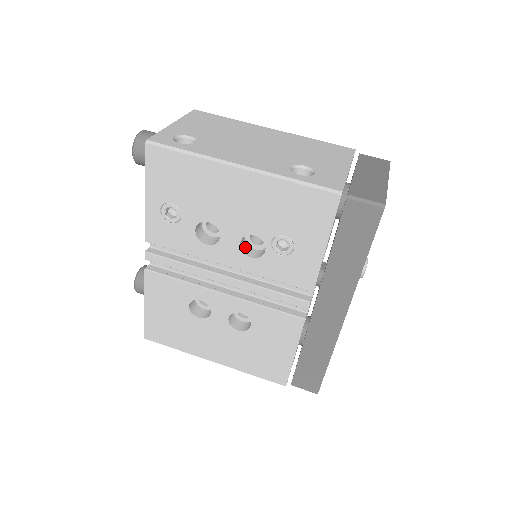
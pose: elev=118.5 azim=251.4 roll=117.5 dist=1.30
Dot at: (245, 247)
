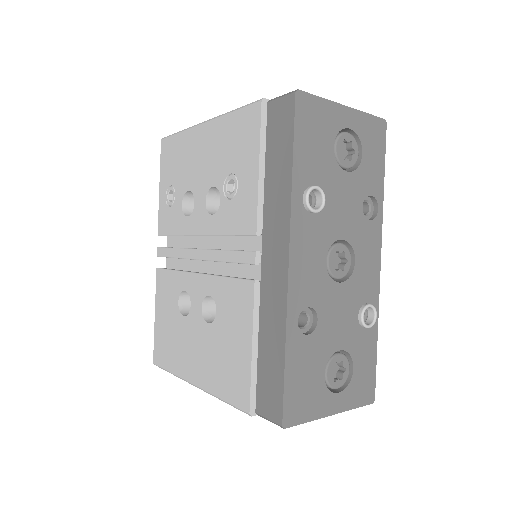
Dot at: (215, 212)
